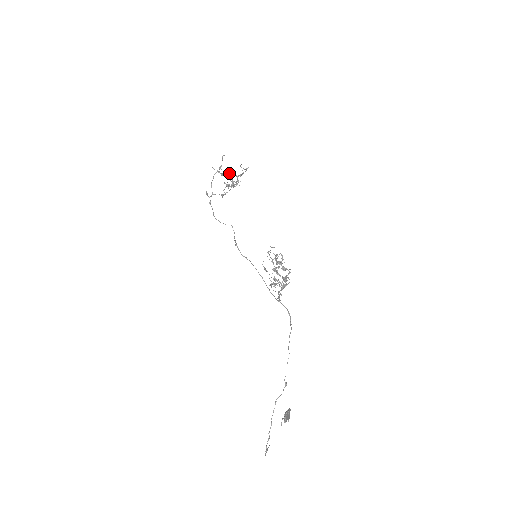
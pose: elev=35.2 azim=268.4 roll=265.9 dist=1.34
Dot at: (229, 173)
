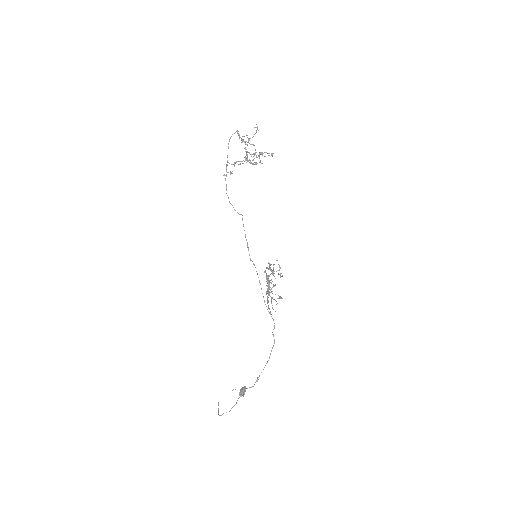
Dot at: (259, 157)
